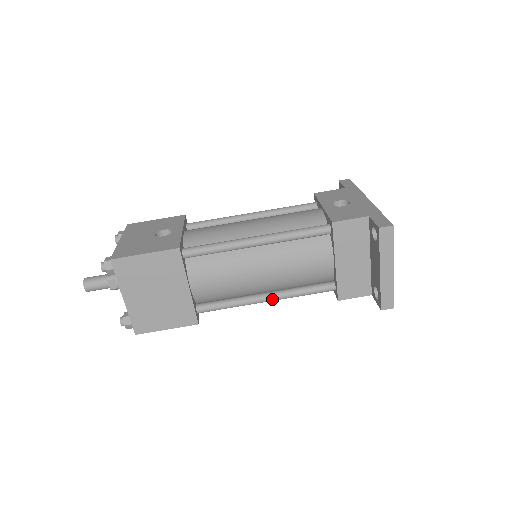
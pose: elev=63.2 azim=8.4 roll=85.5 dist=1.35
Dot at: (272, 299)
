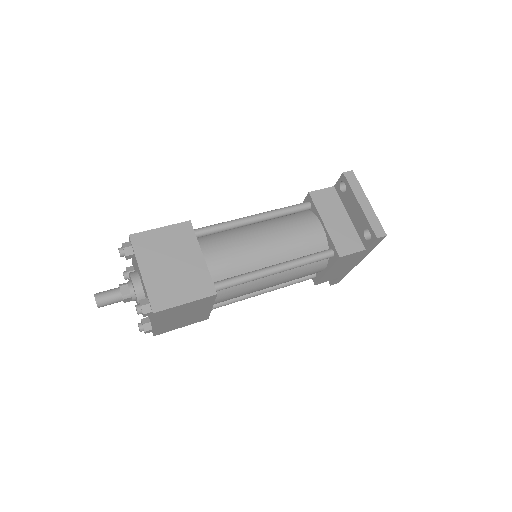
Dot at: (281, 267)
